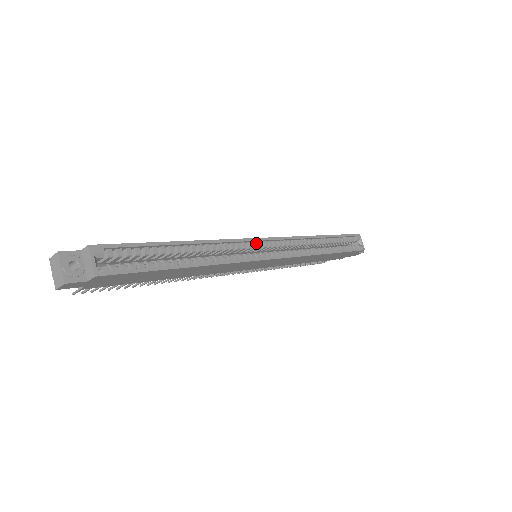
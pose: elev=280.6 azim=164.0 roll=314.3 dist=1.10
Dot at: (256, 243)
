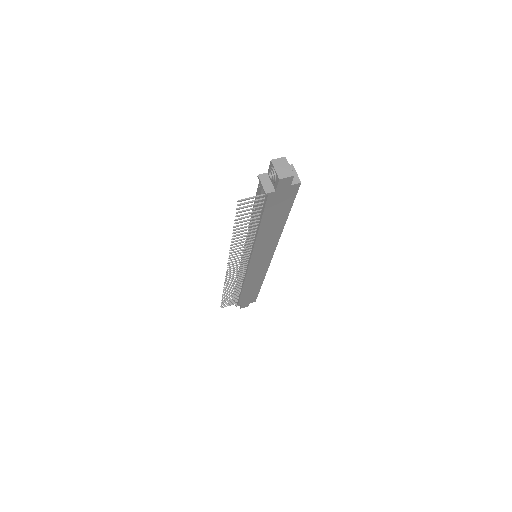
Dot at: occluded
